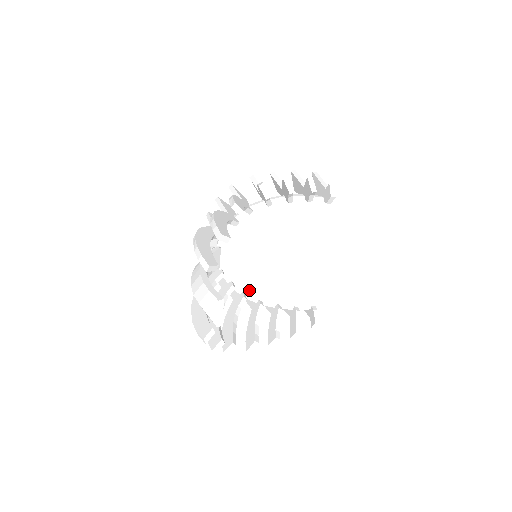
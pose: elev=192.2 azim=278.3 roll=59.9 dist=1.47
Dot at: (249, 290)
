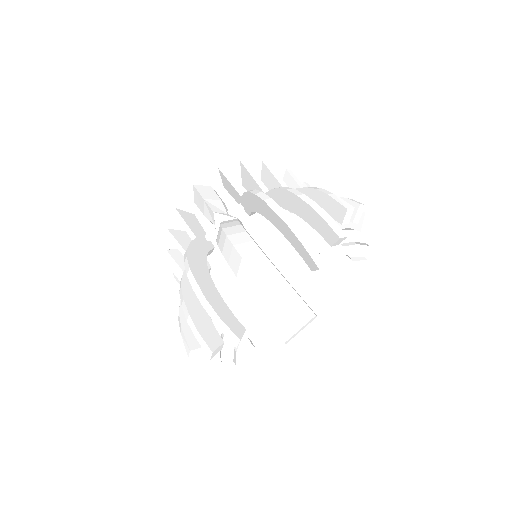
Dot at: (214, 282)
